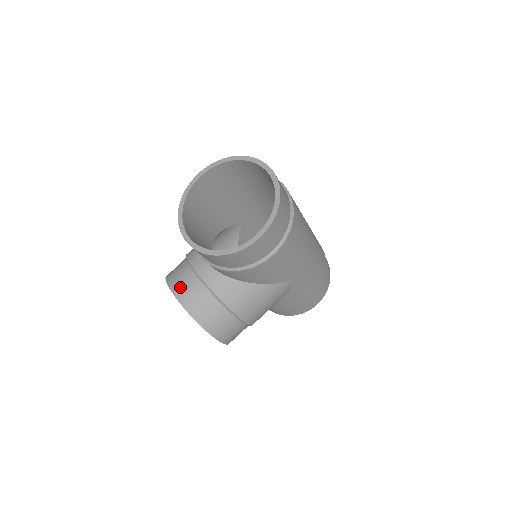
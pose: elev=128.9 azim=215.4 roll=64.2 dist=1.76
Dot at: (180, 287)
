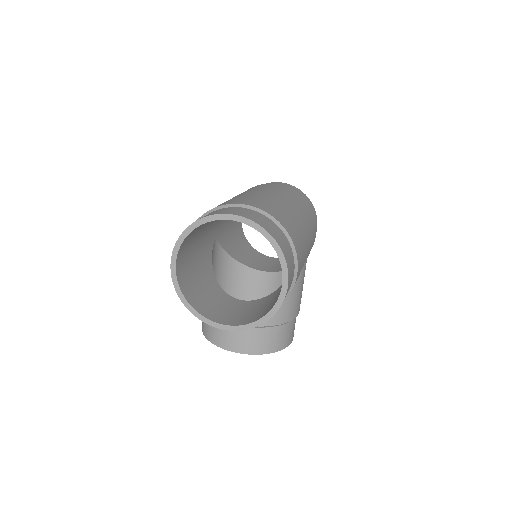
Dot at: (232, 343)
